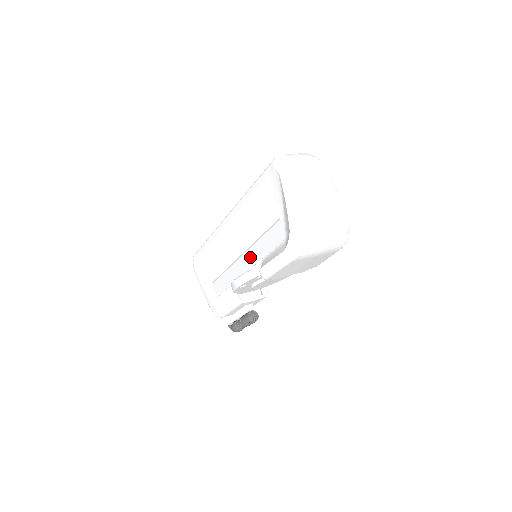
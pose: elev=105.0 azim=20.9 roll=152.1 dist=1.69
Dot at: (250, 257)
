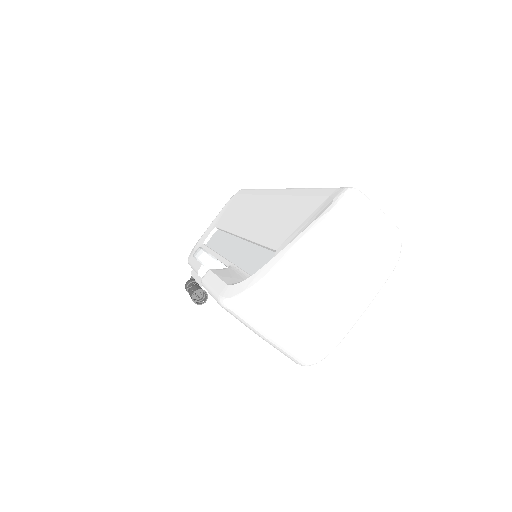
Dot at: (239, 249)
